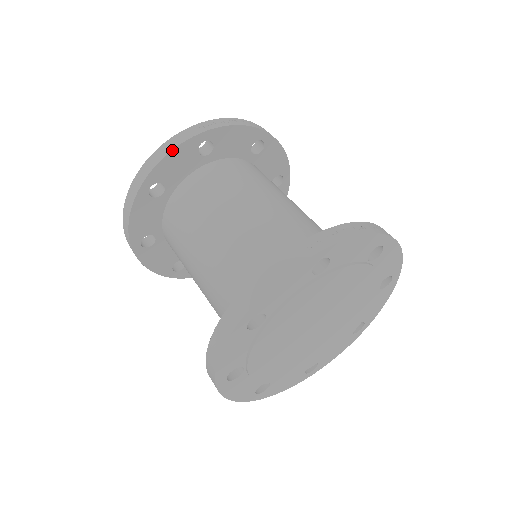
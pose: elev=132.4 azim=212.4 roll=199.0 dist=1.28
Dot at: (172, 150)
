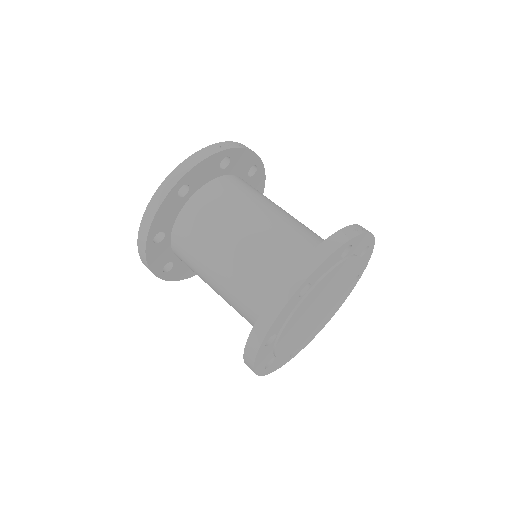
Dot at: (206, 158)
